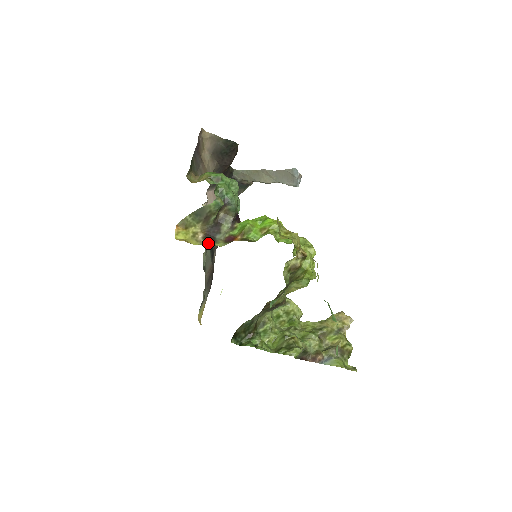
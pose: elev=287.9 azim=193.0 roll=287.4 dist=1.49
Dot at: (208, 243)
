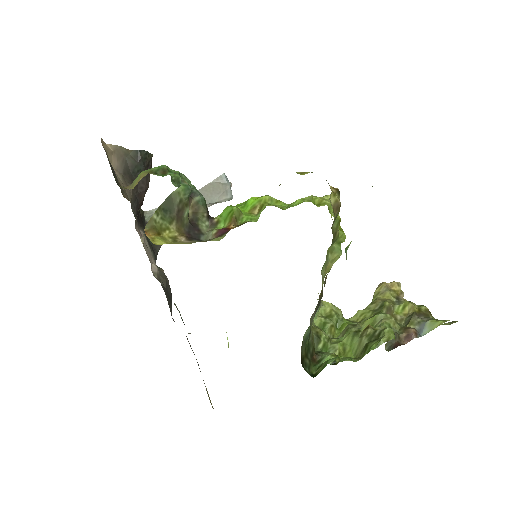
Dot at: occluded
